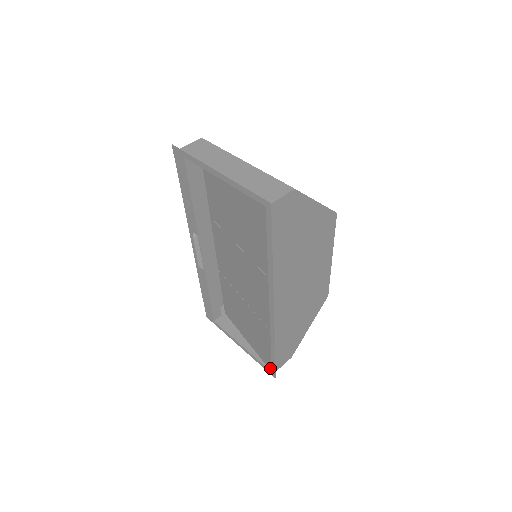
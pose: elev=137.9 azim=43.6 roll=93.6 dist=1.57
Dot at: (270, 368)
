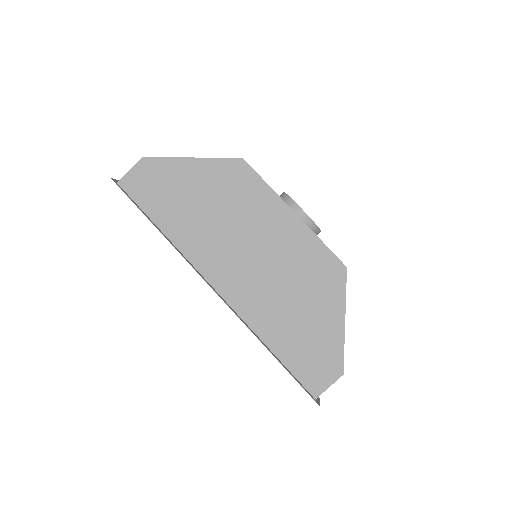
Dot at: (310, 391)
